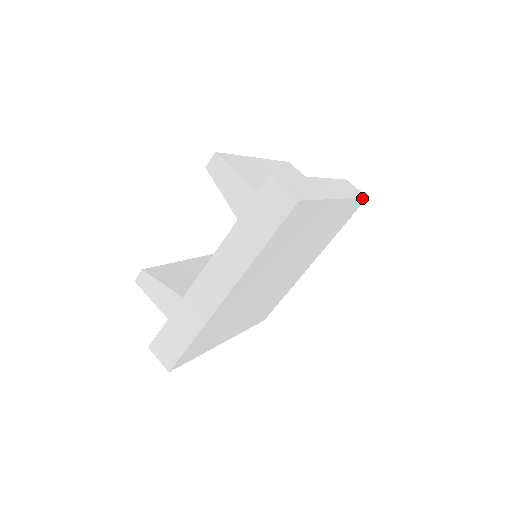
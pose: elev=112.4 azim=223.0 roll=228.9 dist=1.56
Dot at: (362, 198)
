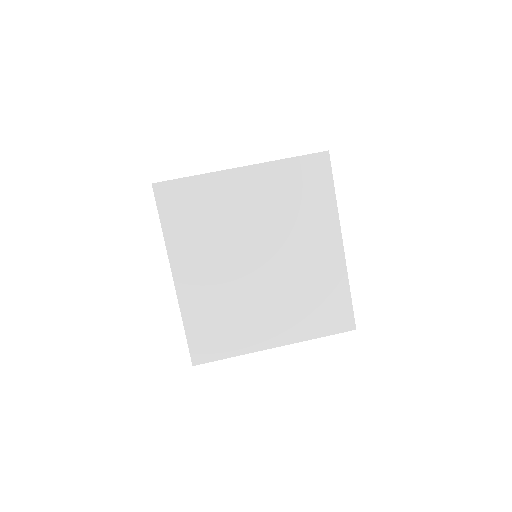
Dot at: (313, 155)
